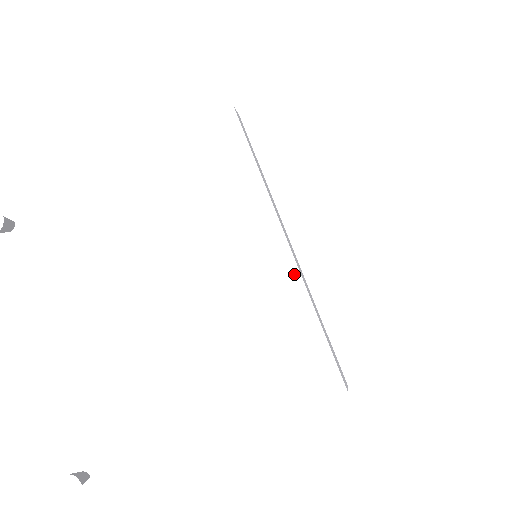
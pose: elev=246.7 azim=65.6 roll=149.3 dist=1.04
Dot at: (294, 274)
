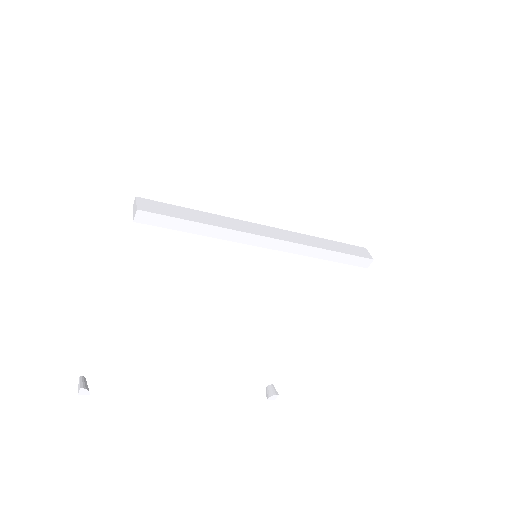
Dot at: (293, 247)
